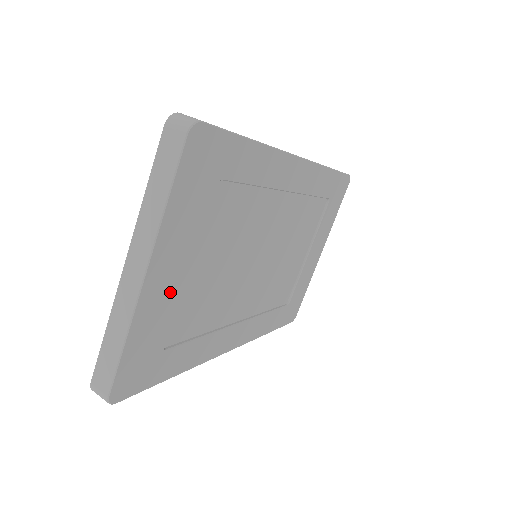
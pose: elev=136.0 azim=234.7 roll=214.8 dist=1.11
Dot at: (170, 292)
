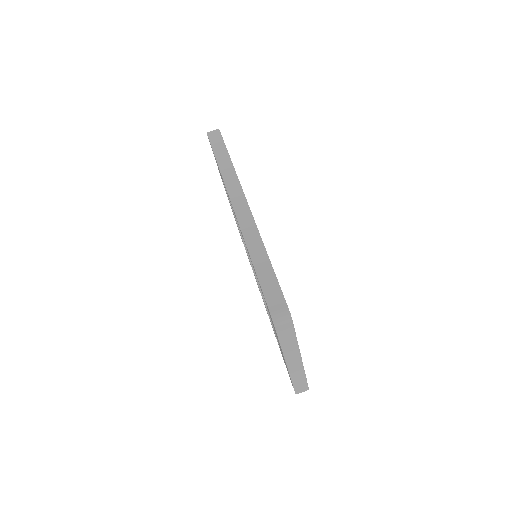
Dot at: occluded
